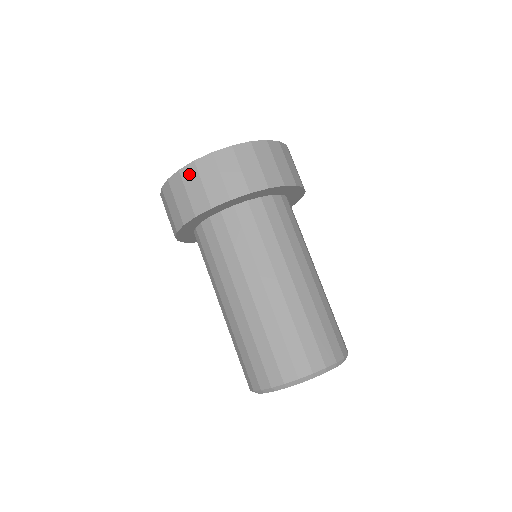
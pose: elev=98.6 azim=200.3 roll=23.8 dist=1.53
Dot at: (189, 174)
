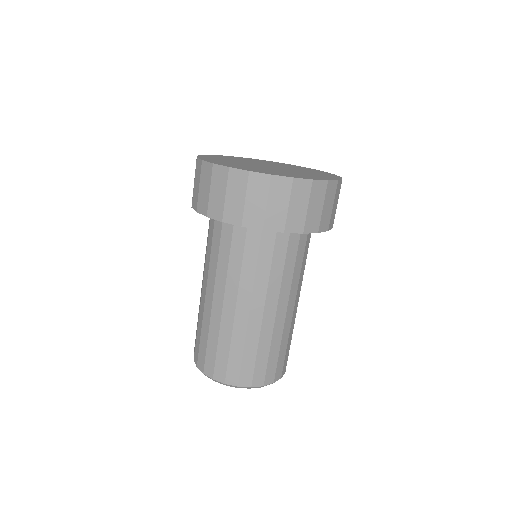
Dot at: occluded
